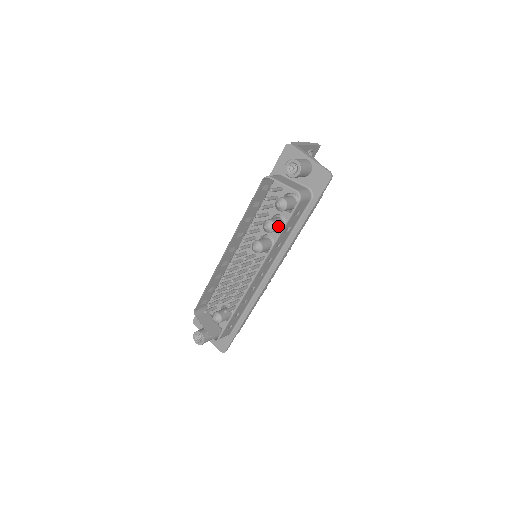
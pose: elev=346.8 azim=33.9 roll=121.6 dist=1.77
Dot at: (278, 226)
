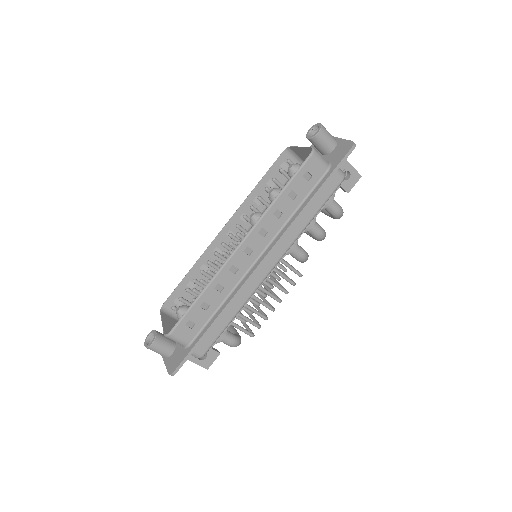
Dot at: occluded
